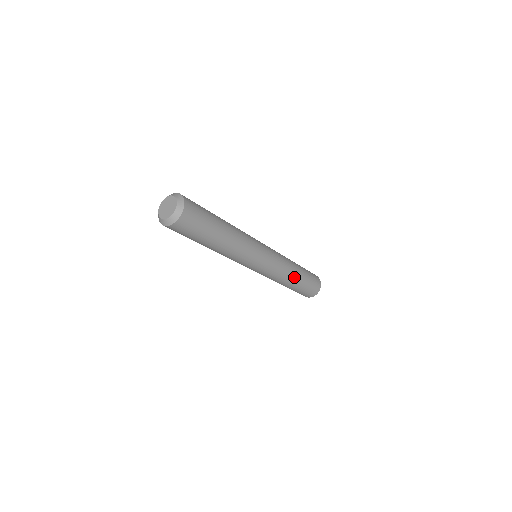
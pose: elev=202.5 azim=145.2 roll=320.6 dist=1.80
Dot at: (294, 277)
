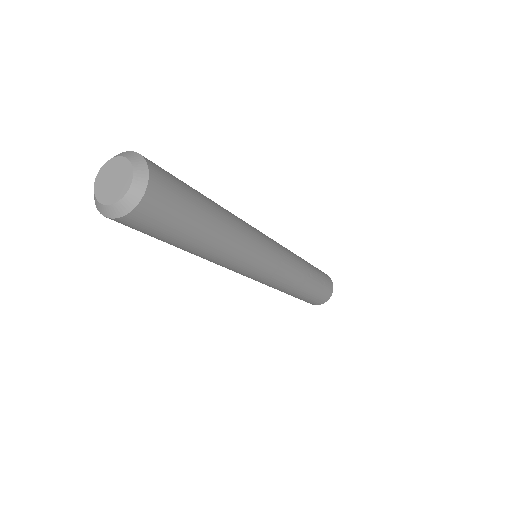
Dot at: (300, 289)
